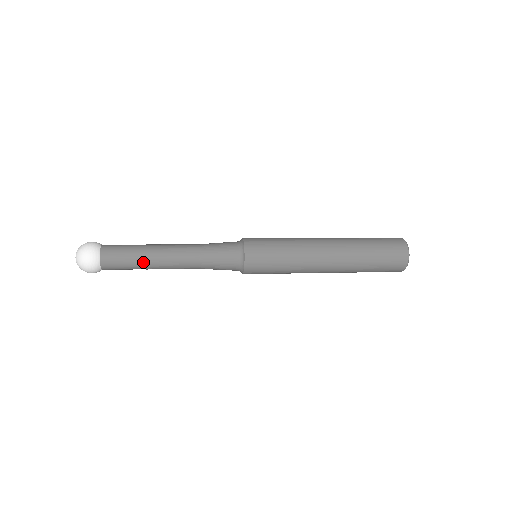
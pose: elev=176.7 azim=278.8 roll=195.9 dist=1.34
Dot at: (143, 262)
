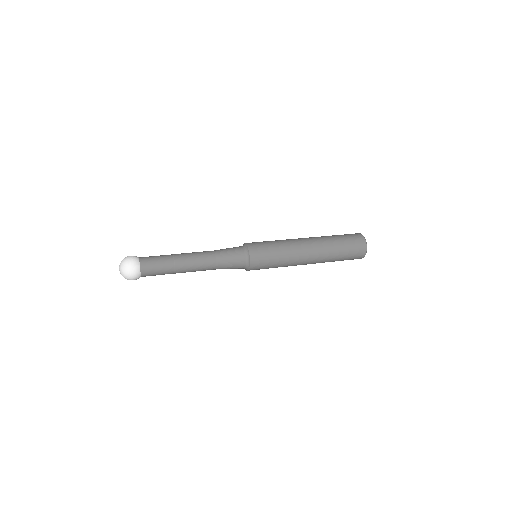
Dot at: (173, 262)
